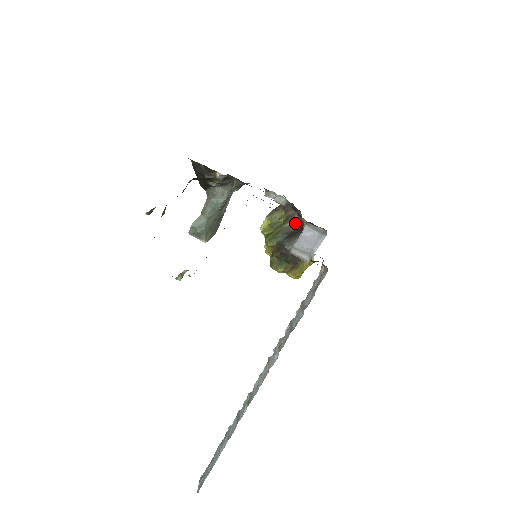
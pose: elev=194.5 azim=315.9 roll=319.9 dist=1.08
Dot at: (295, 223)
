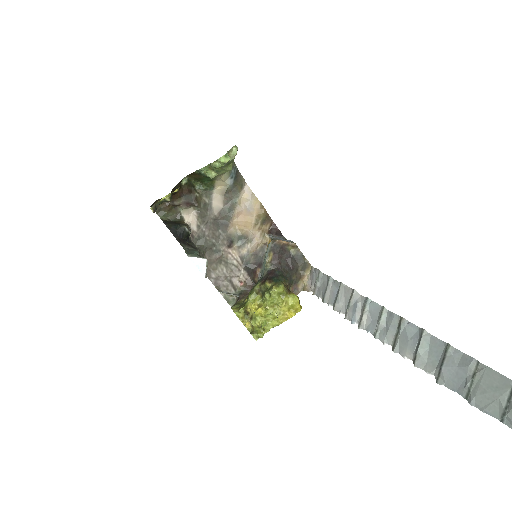
Dot at: occluded
